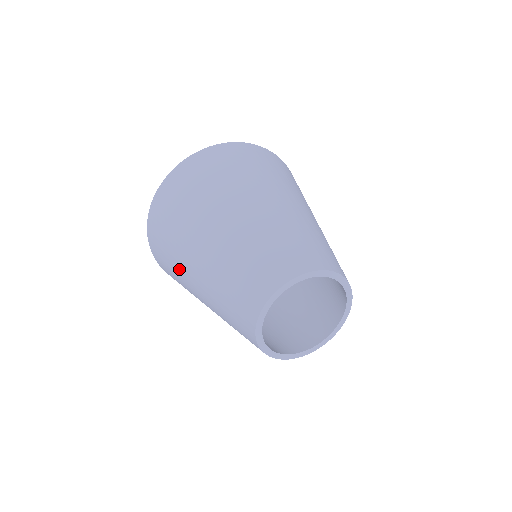
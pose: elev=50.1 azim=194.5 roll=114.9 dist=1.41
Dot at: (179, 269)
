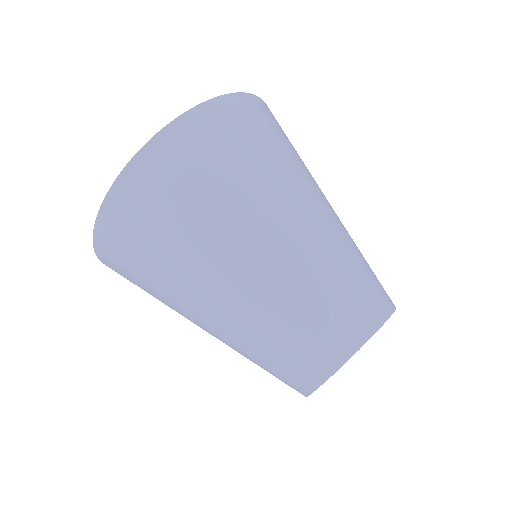
Dot at: (166, 300)
